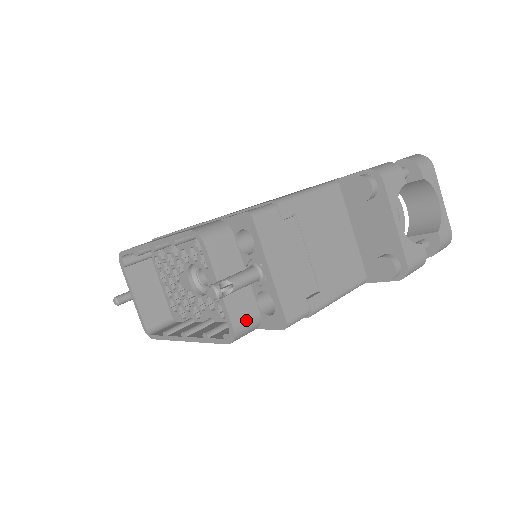
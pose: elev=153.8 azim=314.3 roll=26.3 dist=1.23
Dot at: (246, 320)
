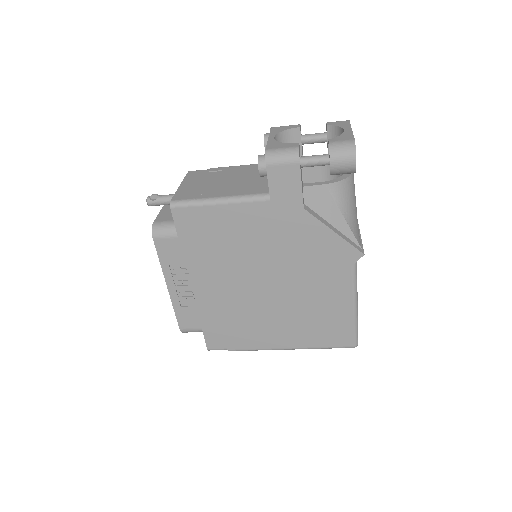
Dot at: (165, 221)
